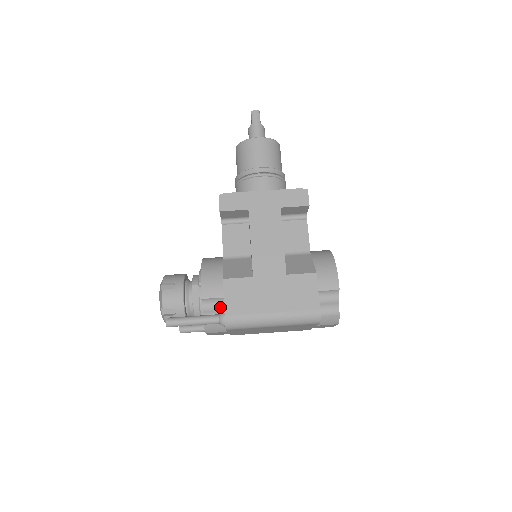
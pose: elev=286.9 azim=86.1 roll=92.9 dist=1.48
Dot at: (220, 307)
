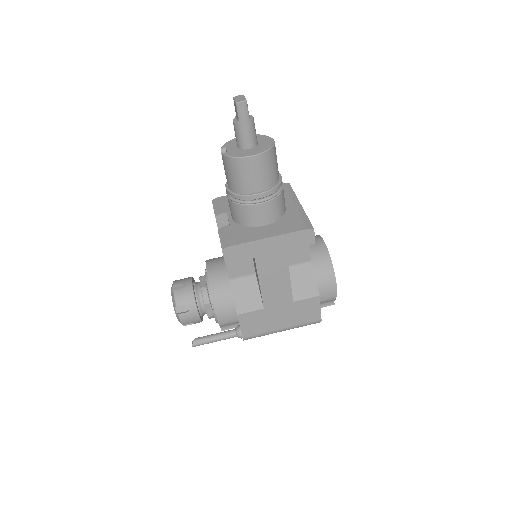
Dot at: (235, 322)
